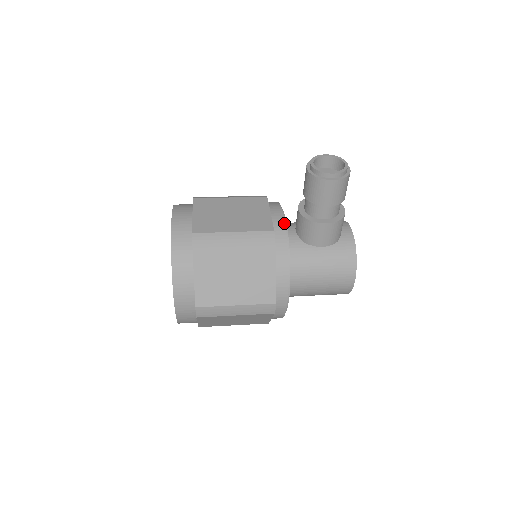
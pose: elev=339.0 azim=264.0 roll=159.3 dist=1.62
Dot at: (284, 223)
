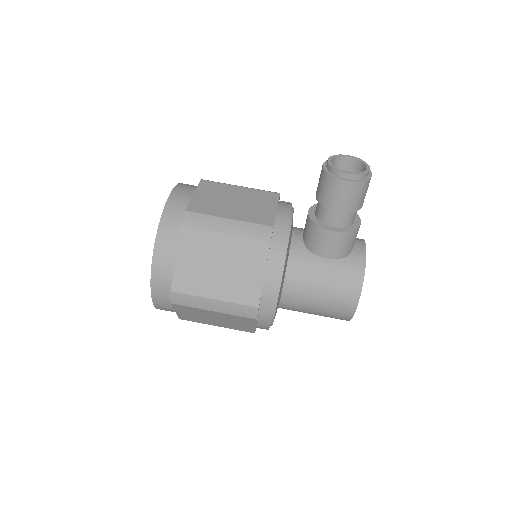
Dot at: (288, 222)
